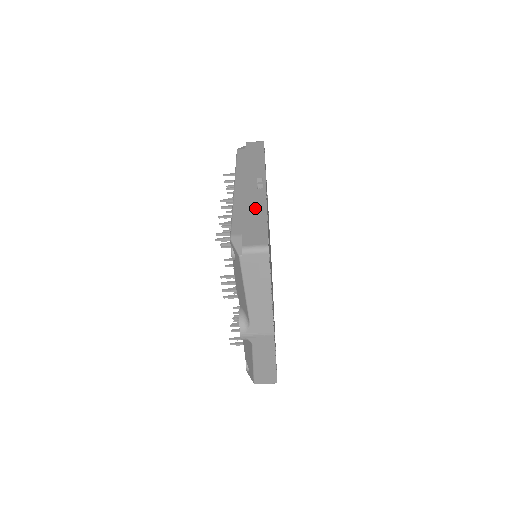
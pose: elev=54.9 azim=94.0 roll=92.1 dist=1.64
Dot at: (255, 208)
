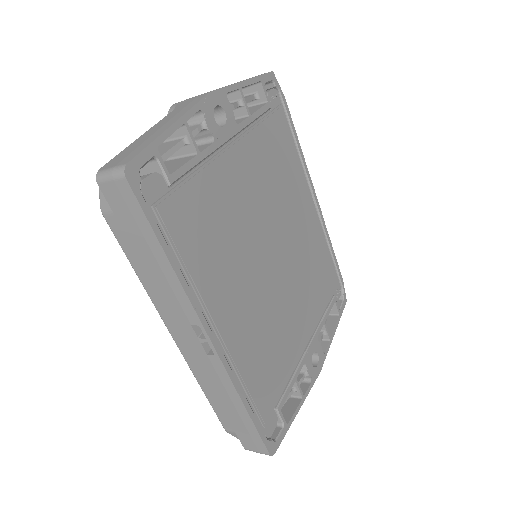
Dot at: (226, 396)
